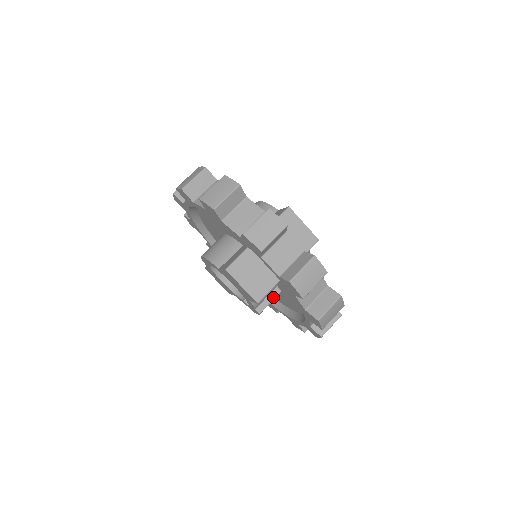
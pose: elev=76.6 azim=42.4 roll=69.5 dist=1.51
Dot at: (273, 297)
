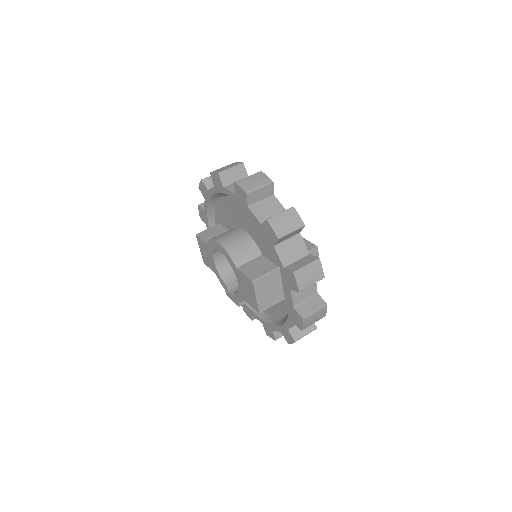
Dot at: occluded
